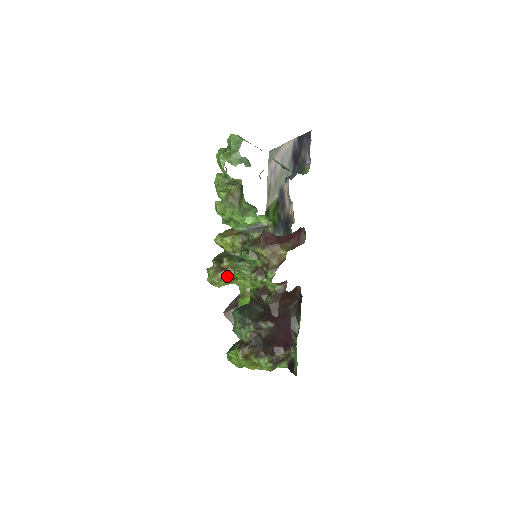
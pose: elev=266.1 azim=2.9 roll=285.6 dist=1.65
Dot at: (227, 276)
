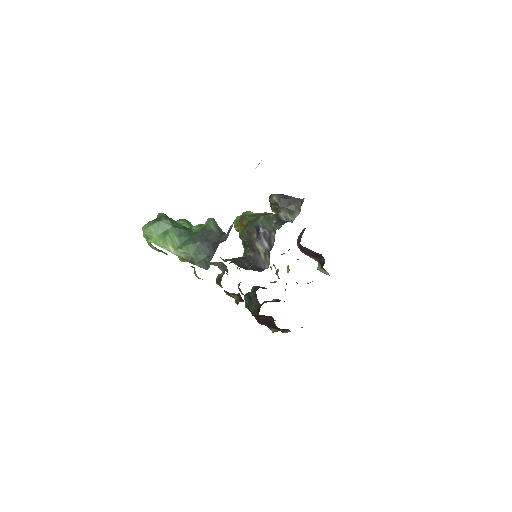
Dot at: occluded
